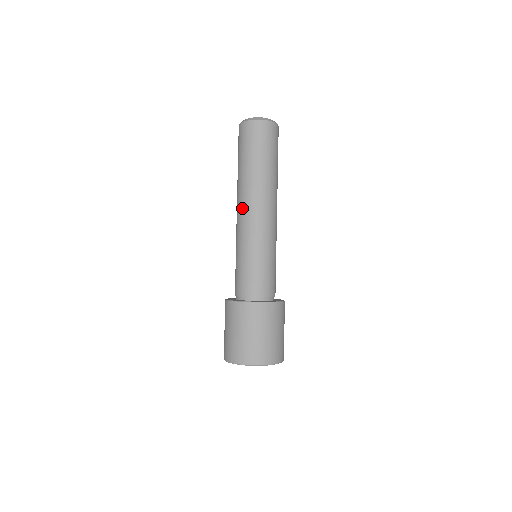
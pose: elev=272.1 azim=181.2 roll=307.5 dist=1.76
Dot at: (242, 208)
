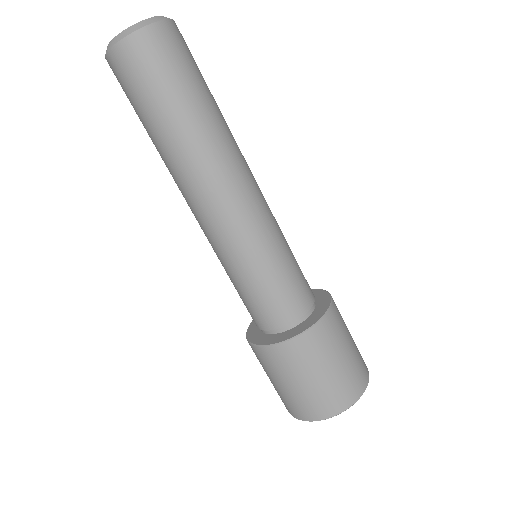
Dot at: occluded
